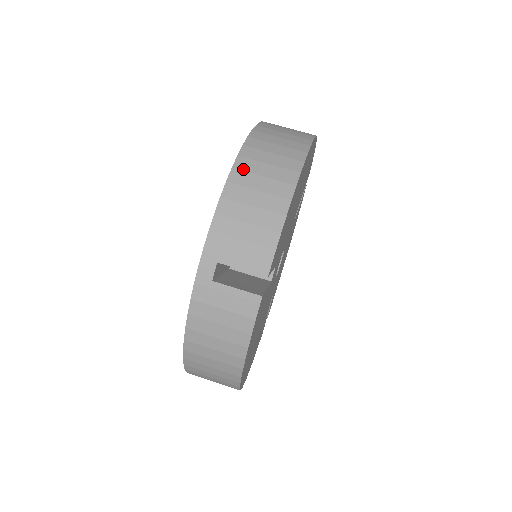
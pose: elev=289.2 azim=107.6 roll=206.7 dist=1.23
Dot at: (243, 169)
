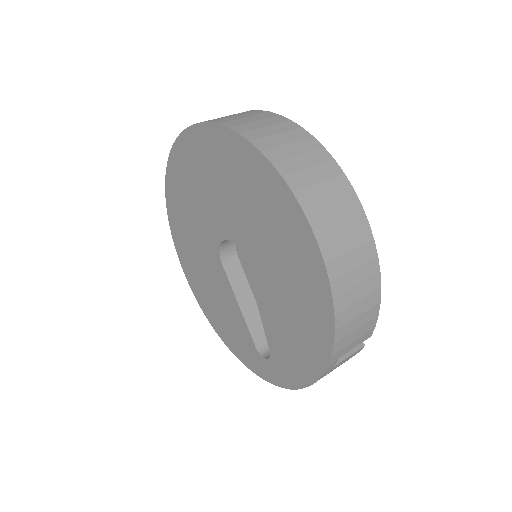
Dot at: occluded
